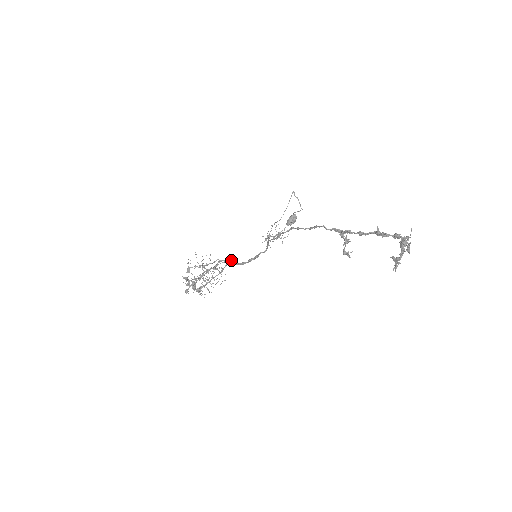
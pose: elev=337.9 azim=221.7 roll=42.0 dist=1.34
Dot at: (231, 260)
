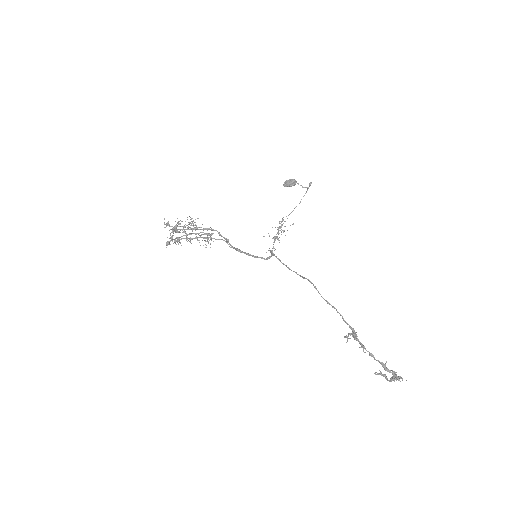
Dot at: (226, 239)
